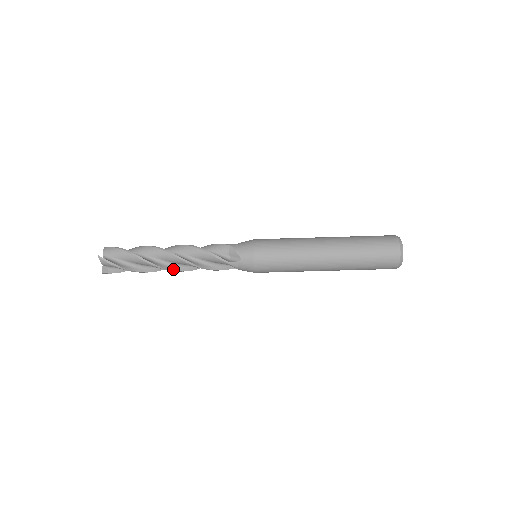
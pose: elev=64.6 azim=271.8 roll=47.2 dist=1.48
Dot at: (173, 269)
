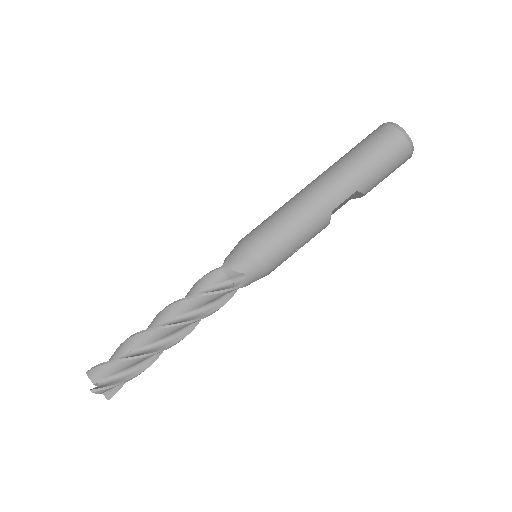
Dot at: (166, 325)
